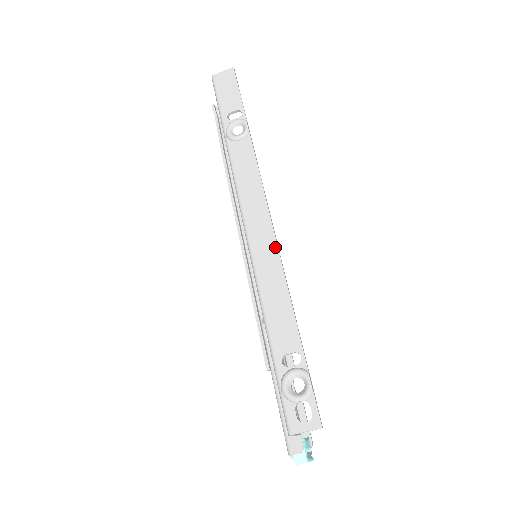
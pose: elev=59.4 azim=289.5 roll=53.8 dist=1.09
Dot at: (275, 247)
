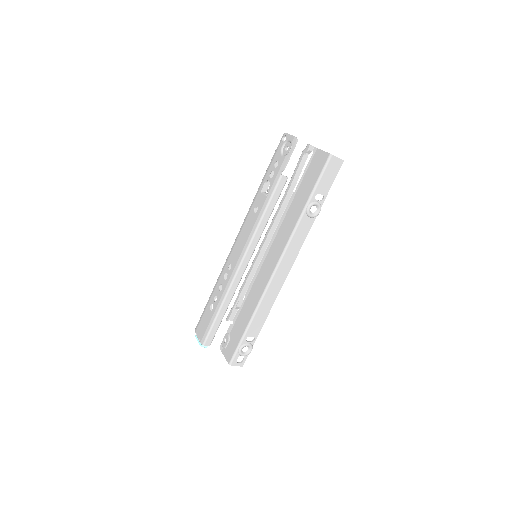
Dot at: (280, 289)
